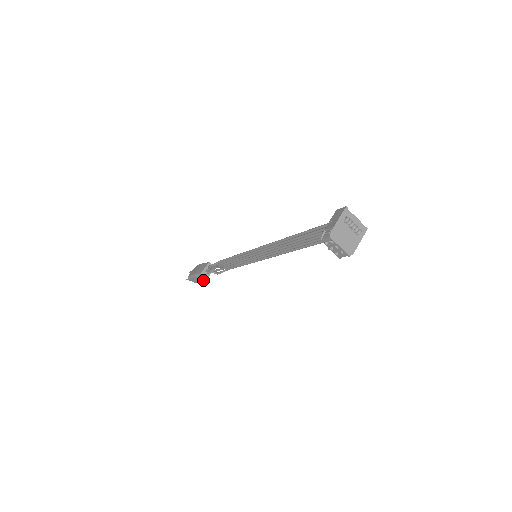
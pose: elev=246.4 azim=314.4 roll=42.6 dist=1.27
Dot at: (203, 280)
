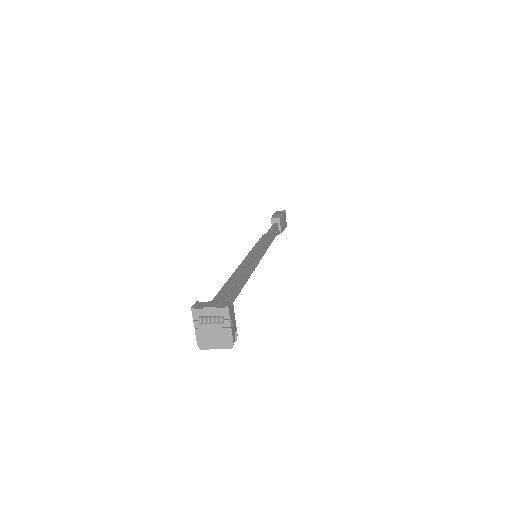
Dot at: (282, 231)
